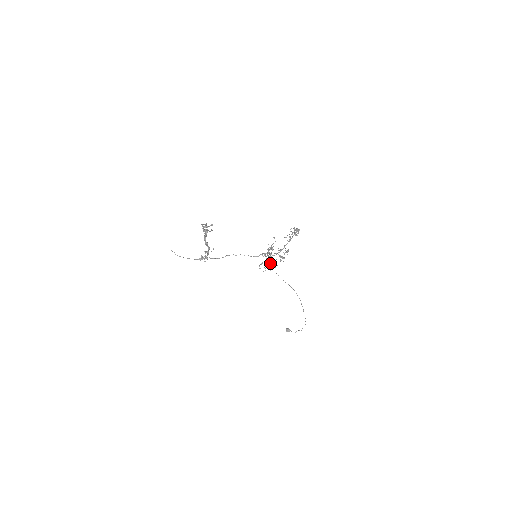
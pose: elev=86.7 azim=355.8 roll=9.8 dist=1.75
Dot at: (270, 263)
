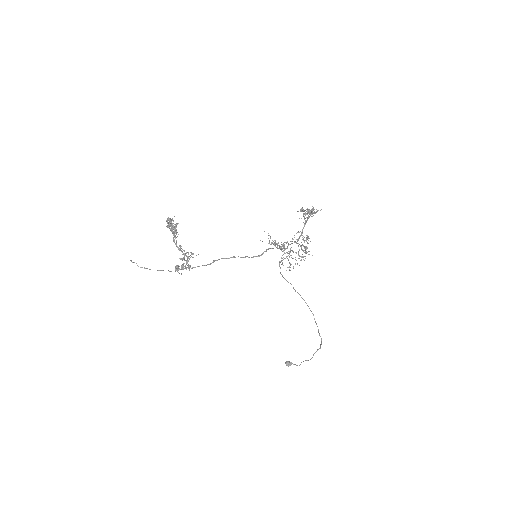
Dot at: occluded
